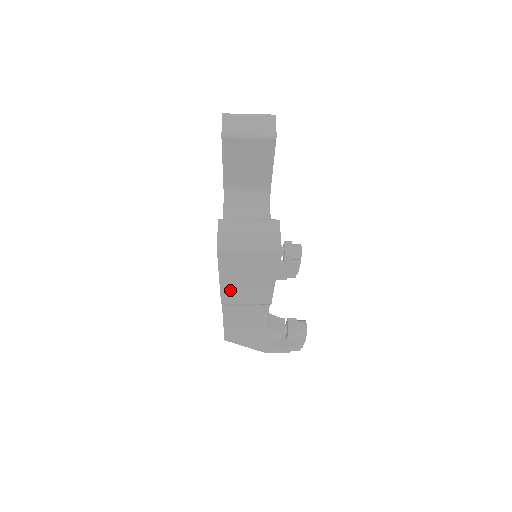
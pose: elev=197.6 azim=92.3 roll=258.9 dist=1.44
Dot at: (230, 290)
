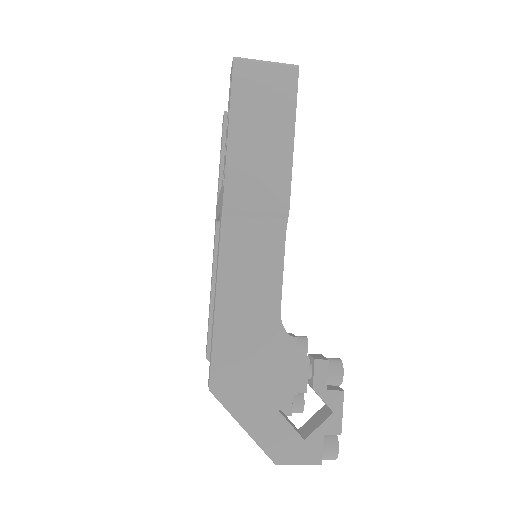
Dot at: (238, 160)
